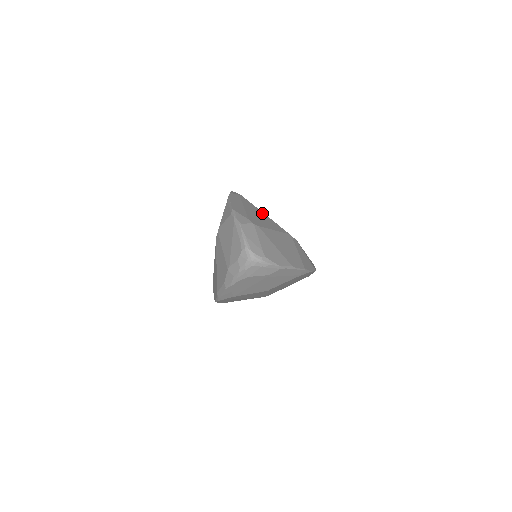
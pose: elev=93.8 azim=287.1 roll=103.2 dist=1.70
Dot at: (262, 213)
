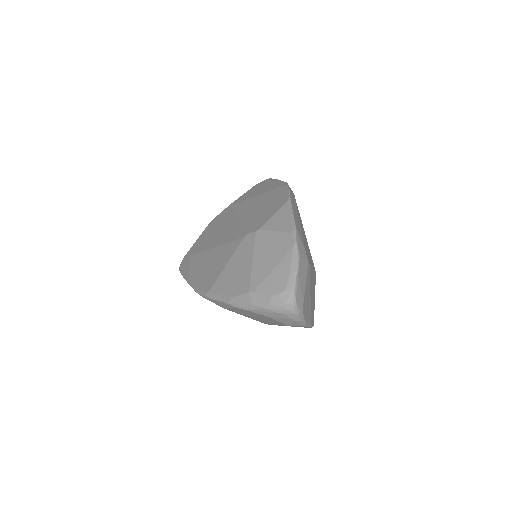
Dot at: (304, 232)
